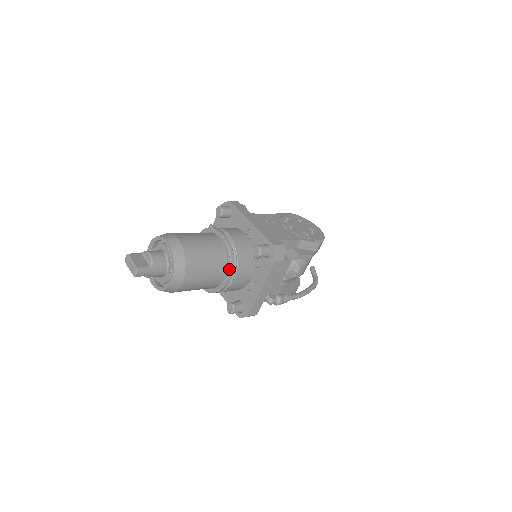
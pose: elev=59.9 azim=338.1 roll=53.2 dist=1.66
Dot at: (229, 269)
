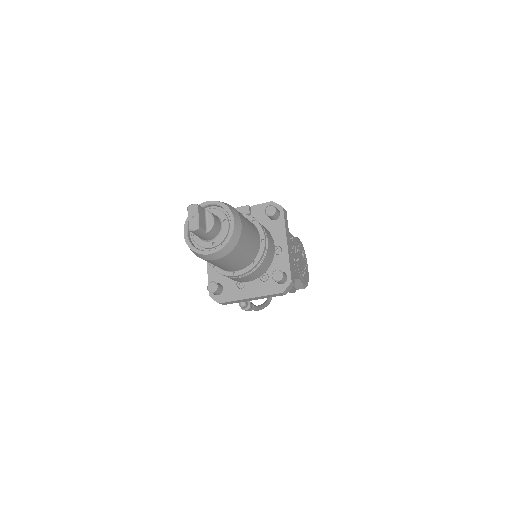
Dot at: (247, 270)
